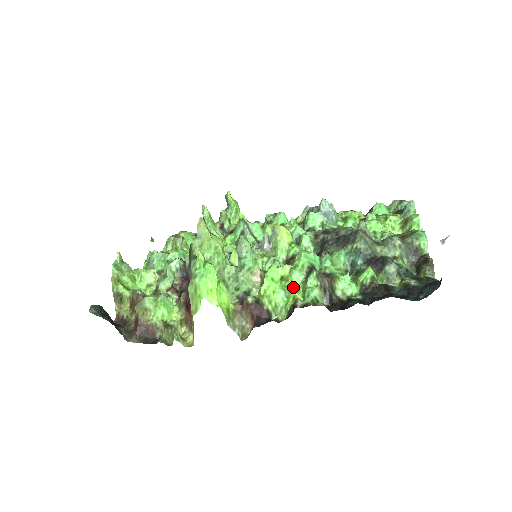
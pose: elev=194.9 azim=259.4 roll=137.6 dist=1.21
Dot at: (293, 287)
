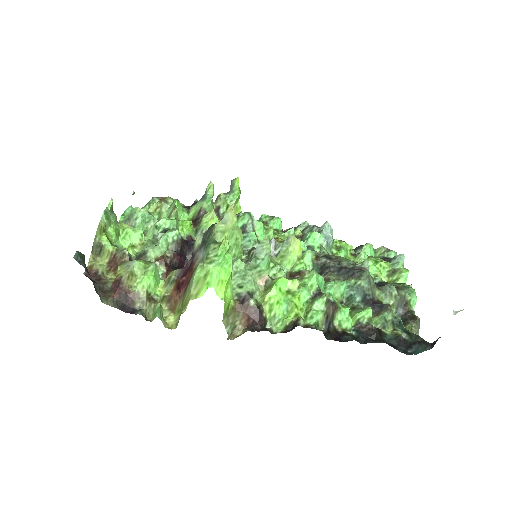
Dot at: (298, 304)
